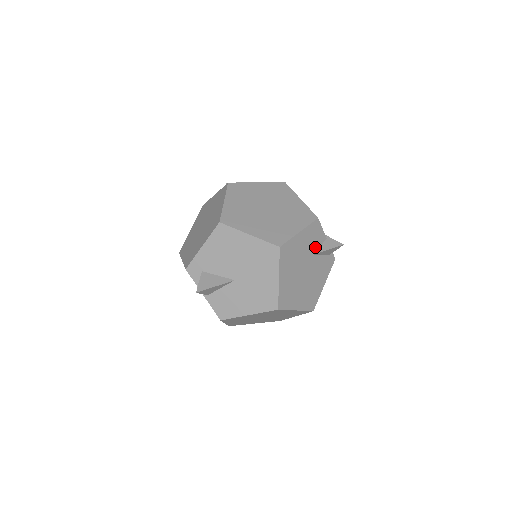
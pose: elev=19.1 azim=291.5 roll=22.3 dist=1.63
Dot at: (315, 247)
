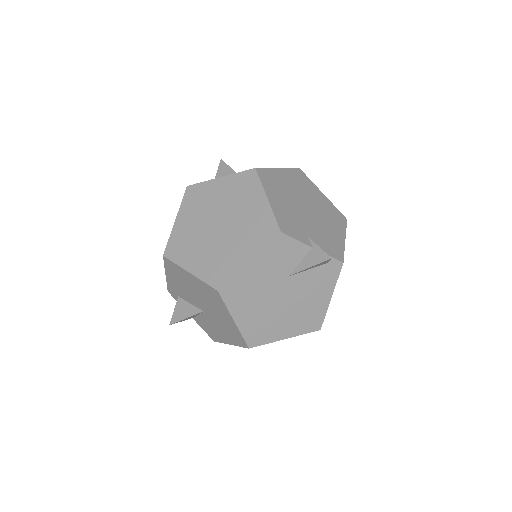
Dot at: (291, 265)
